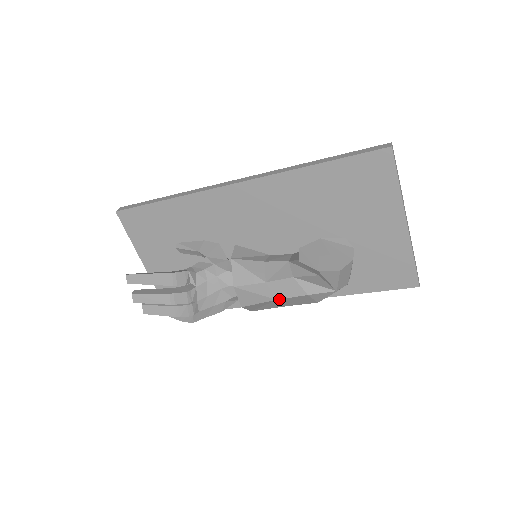
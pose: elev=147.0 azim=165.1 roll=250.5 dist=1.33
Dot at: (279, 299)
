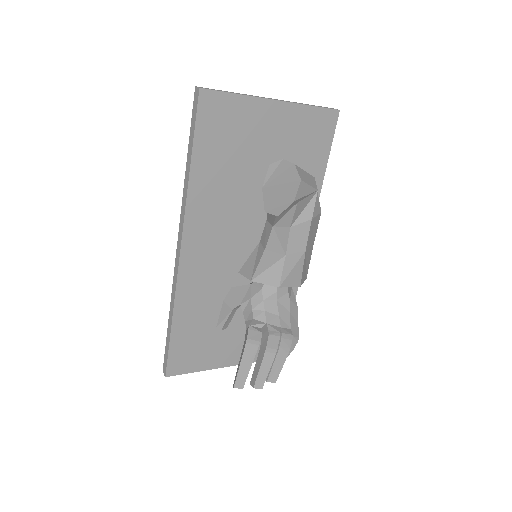
Dot at: (306, 248)
